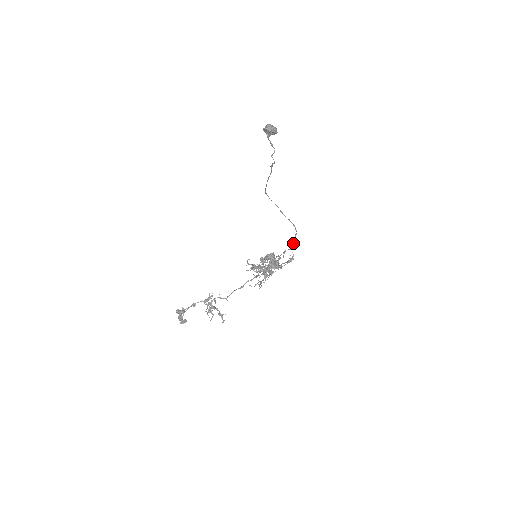
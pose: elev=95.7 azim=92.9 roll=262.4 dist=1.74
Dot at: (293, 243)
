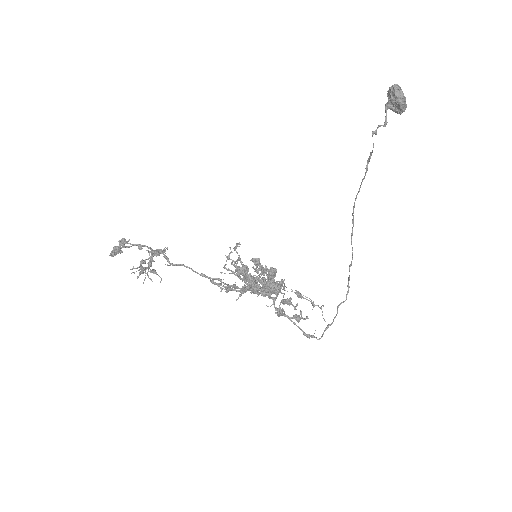
Dot at: (333, 319)
